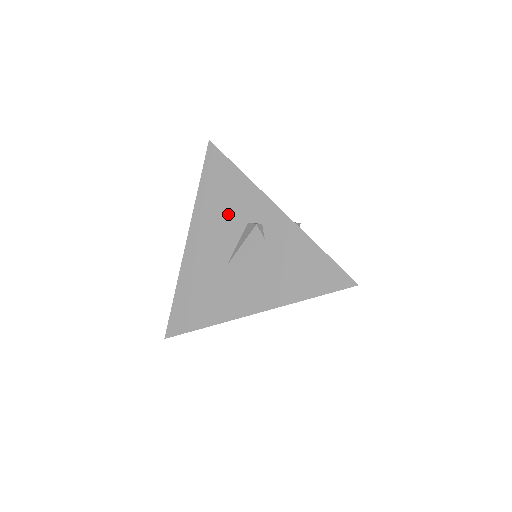
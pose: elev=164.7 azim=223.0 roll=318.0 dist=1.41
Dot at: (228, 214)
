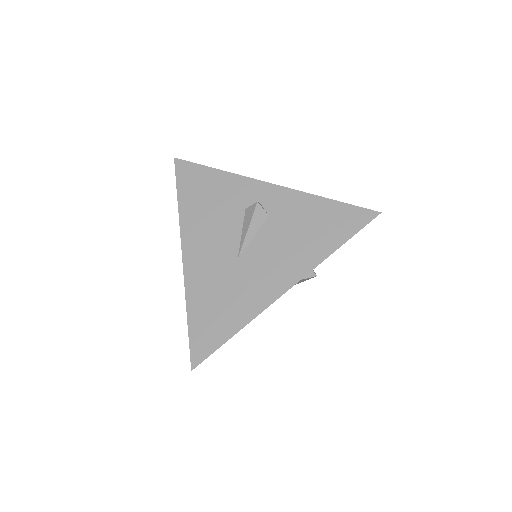
Dot at: (220, 211)
